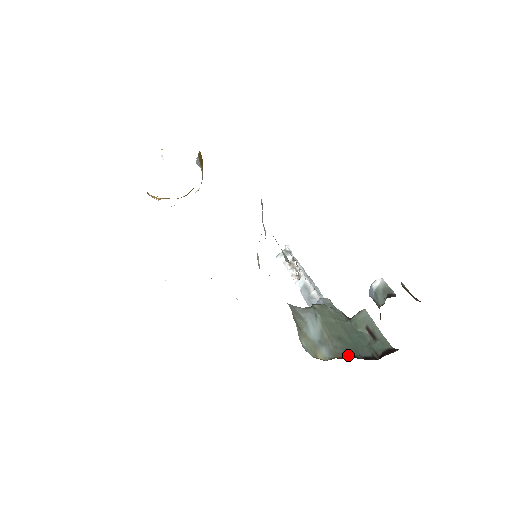
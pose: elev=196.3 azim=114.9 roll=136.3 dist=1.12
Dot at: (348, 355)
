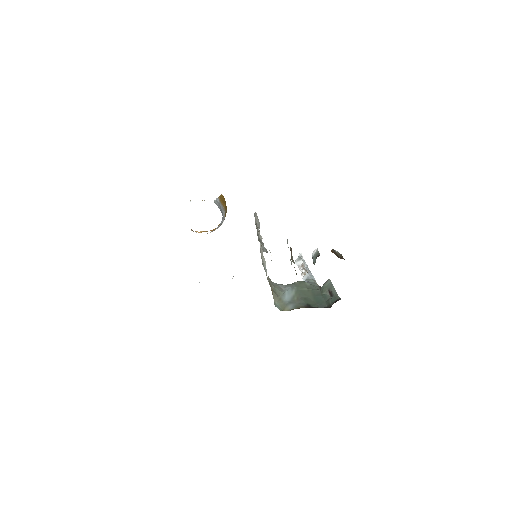
Dot at: (306, 307)
